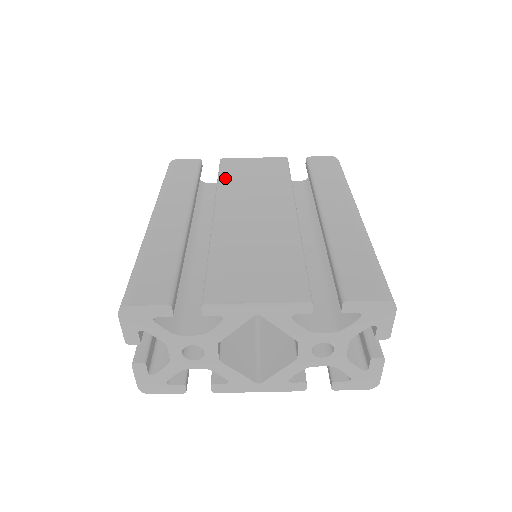
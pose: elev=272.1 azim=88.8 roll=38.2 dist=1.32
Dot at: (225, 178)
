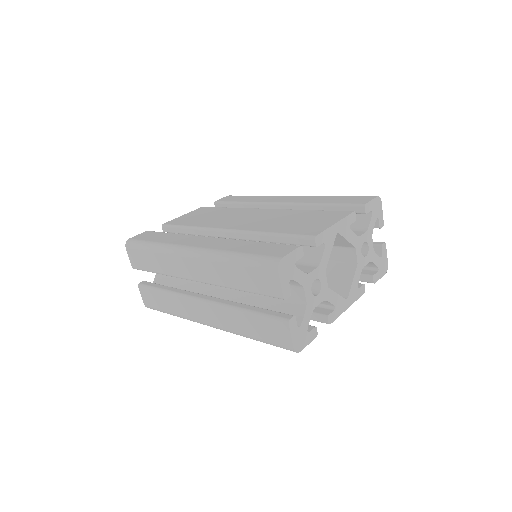
Dot at: (190, 224)
